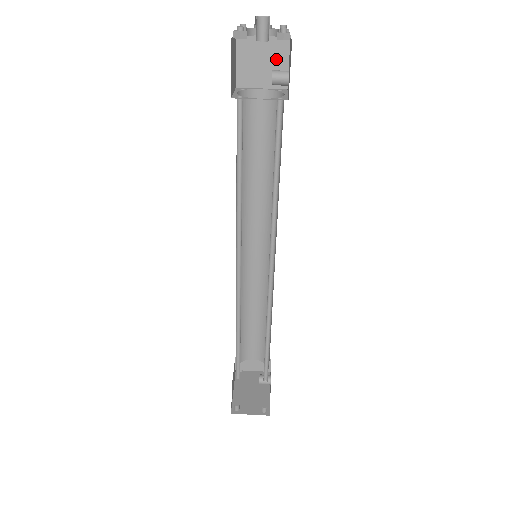
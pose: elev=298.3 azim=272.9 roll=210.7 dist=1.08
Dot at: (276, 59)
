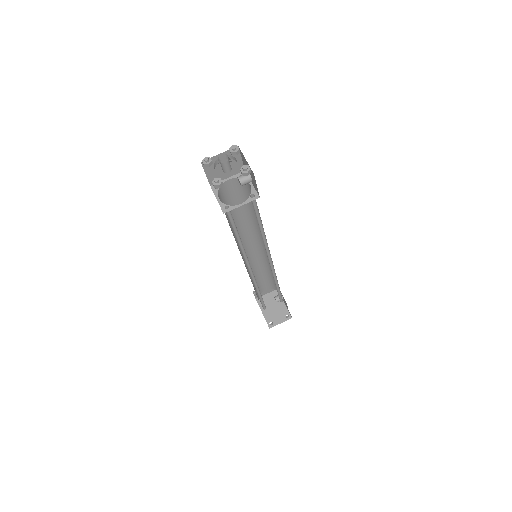
Dot at: (232, 161)
